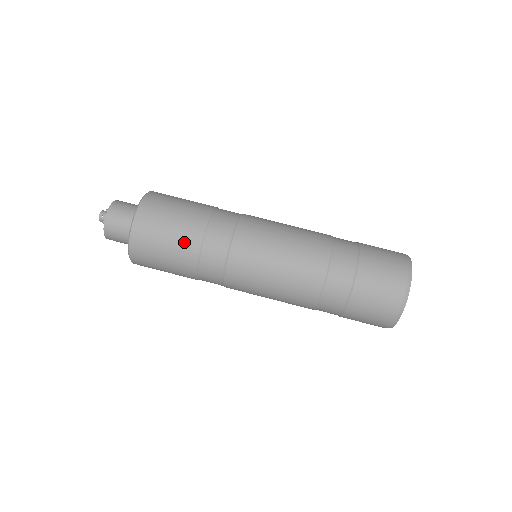
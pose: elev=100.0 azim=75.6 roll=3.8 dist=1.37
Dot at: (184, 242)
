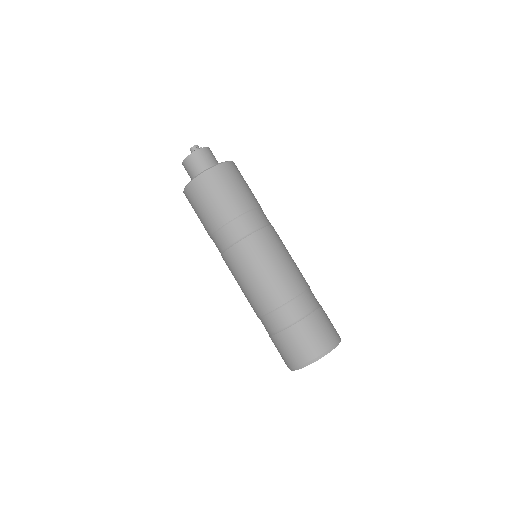
Dot at: (233, 204)
